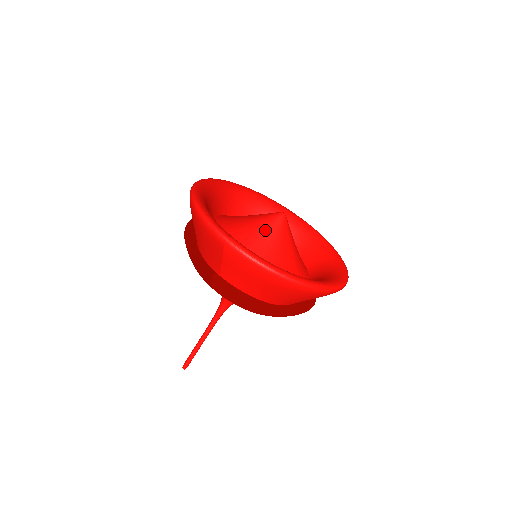
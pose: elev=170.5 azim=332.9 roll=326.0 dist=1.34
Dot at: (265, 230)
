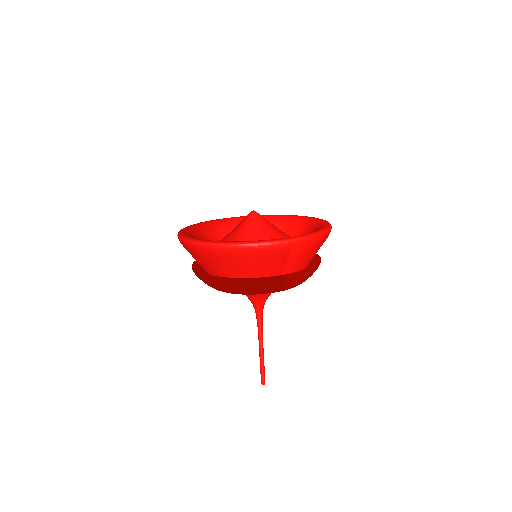
Dot at: (263, 228)
